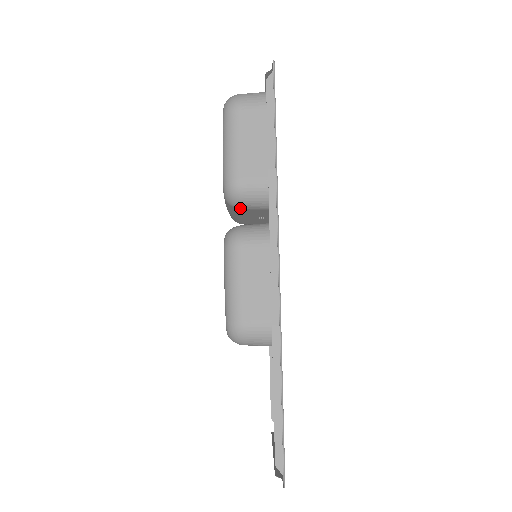
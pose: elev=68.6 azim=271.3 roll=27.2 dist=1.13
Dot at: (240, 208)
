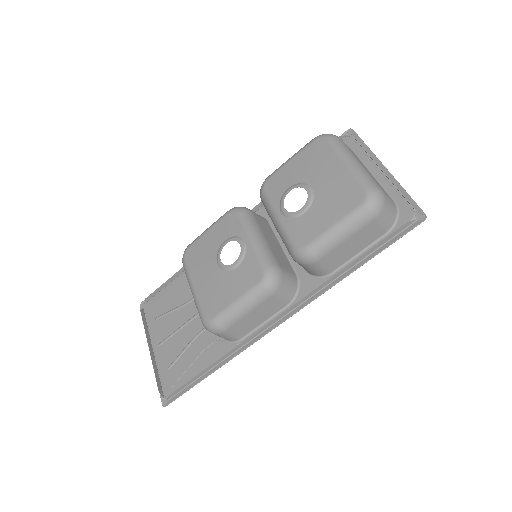
Dot at: (293, 258)
